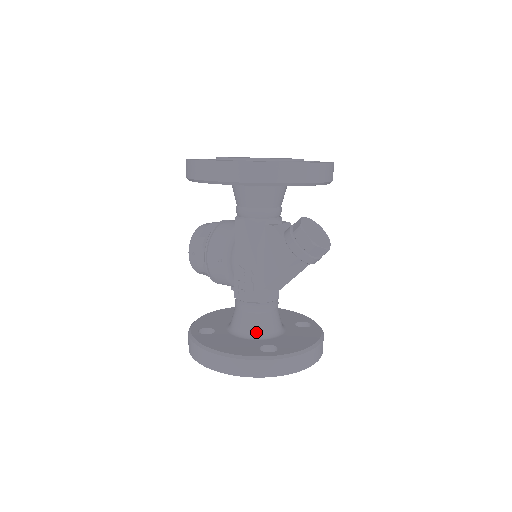
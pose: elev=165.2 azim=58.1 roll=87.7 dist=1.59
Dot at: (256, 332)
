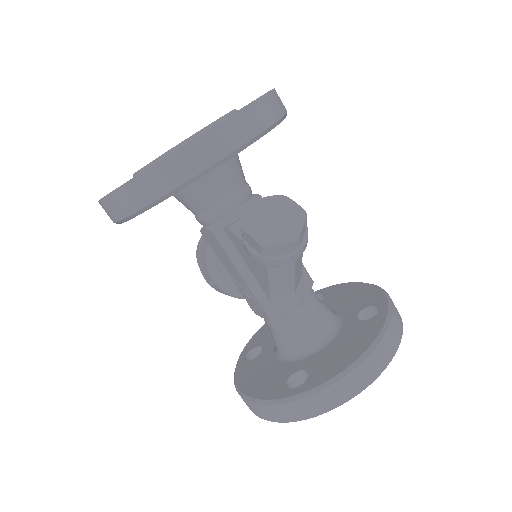
Dot at: (291, 351)
